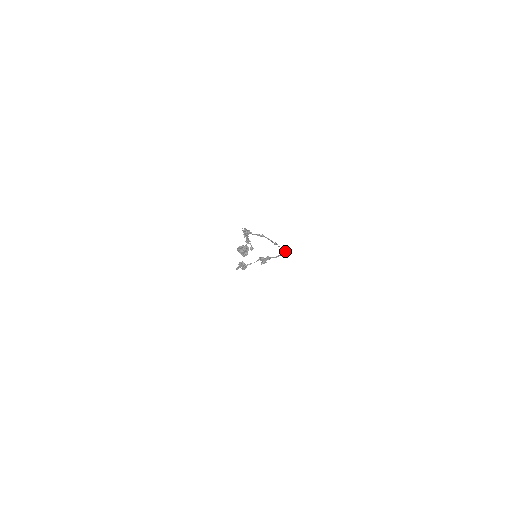
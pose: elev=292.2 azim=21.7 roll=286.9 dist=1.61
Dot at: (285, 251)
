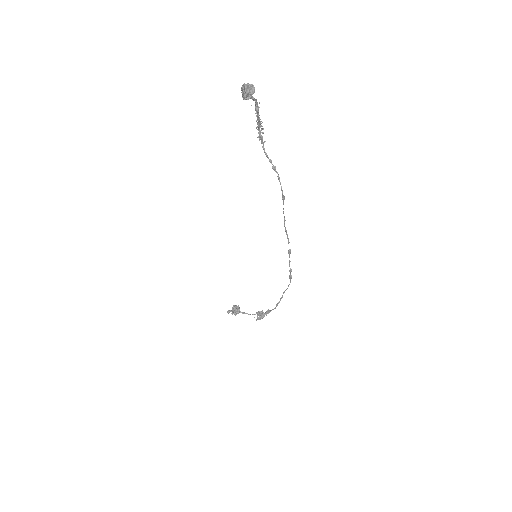
Dot at: (290, 261)
